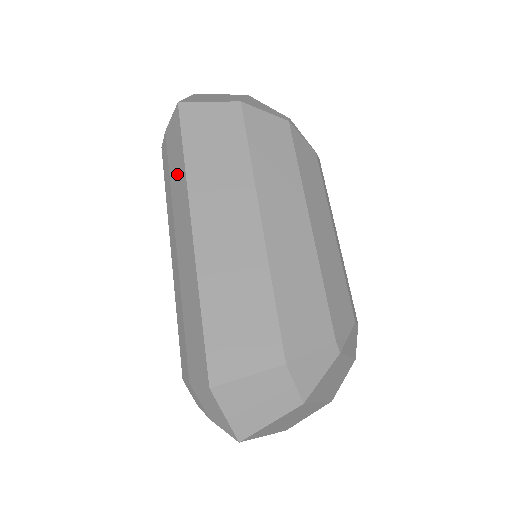
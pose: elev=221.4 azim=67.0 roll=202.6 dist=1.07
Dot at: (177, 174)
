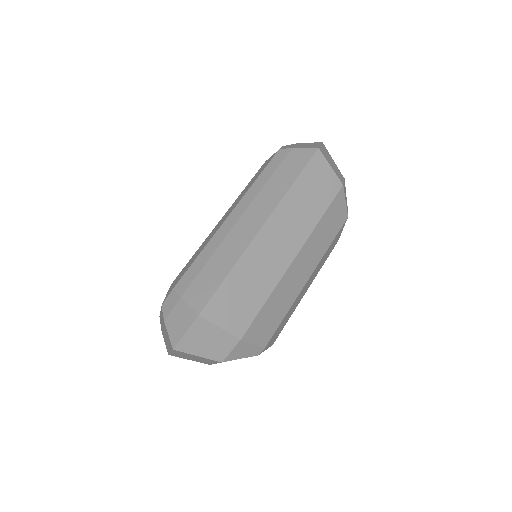
Dot at: (280, 183)
